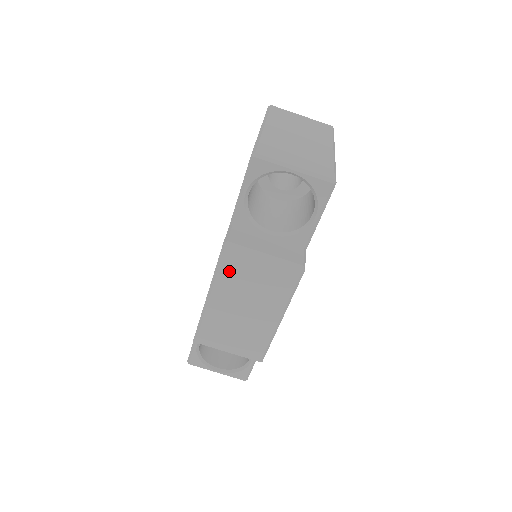
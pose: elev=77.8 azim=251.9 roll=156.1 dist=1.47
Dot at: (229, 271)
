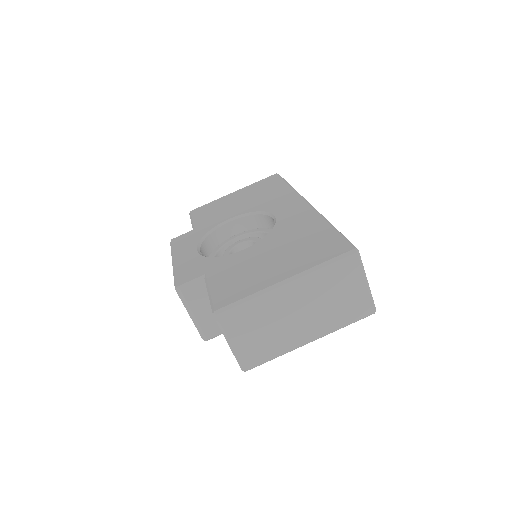
Dot at: occluded
